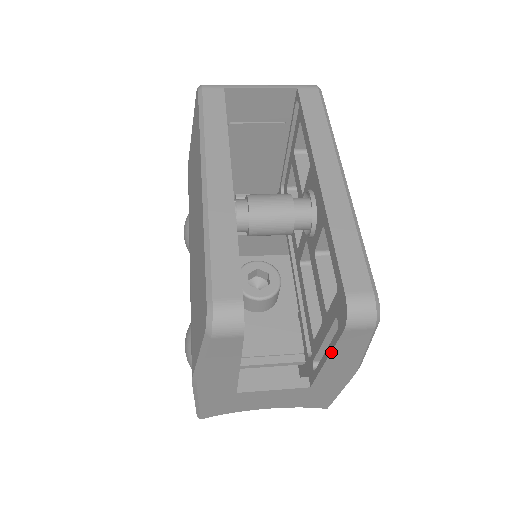
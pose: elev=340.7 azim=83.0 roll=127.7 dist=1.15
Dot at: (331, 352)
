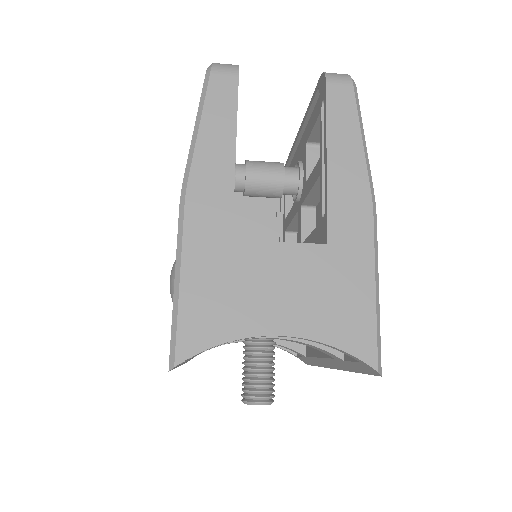
Dot at: (326, 132)
